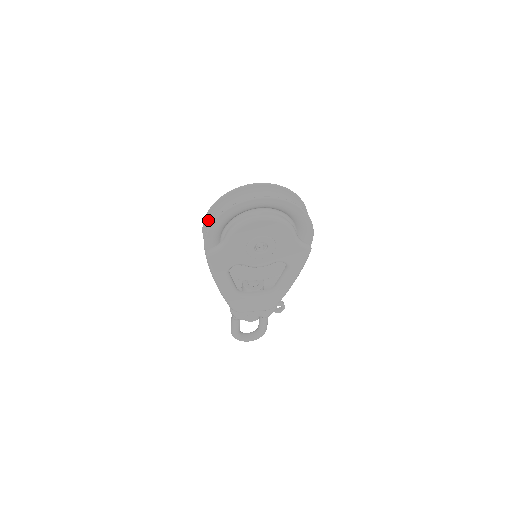
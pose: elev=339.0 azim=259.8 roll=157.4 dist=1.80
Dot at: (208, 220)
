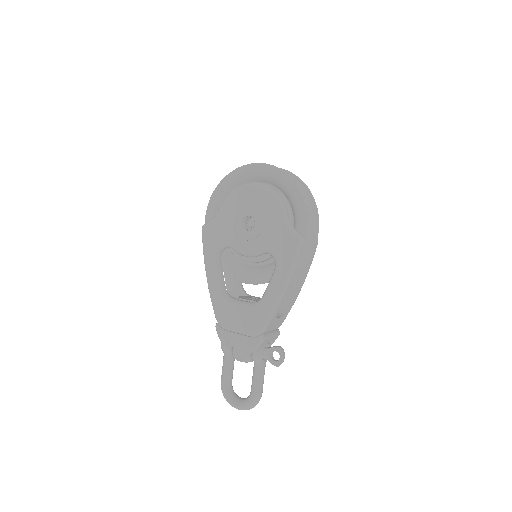
Dot at: occluded
